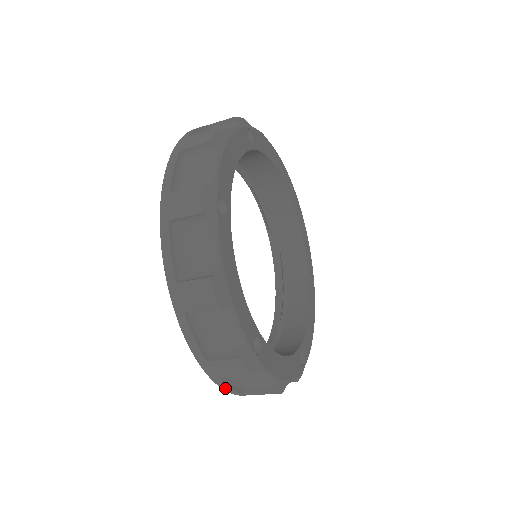
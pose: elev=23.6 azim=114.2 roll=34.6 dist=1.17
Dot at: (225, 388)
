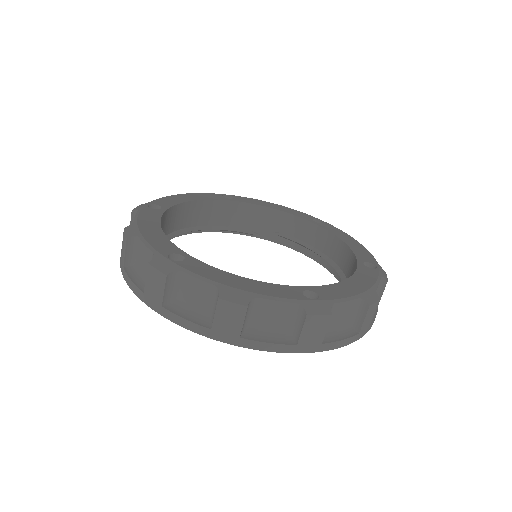
Dot at: (339, 345)
